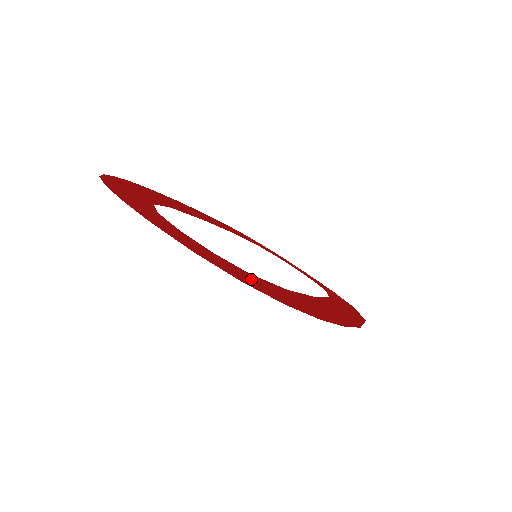
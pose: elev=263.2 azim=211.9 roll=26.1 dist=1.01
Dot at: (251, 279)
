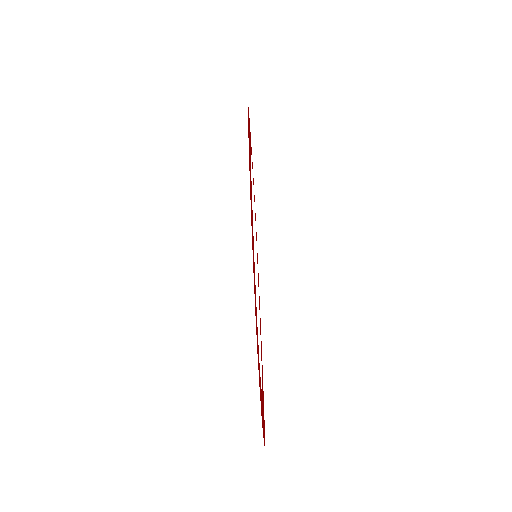
Dot at: occluded
